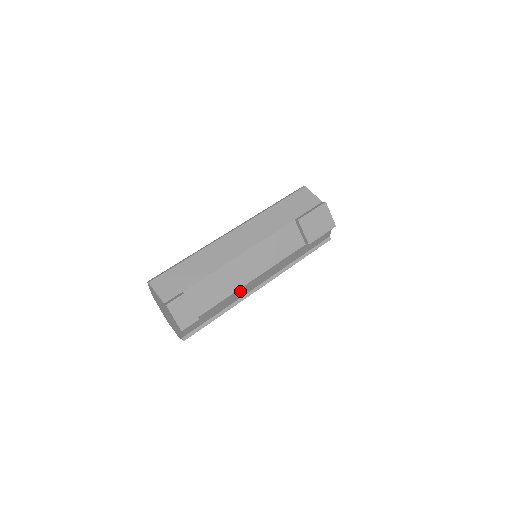
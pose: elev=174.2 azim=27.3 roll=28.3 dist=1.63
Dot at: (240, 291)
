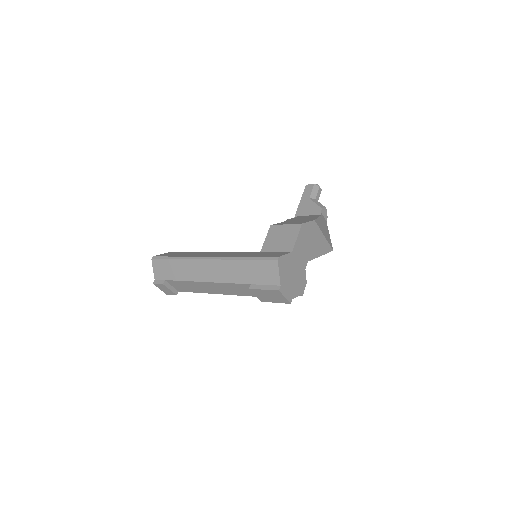
Dot at: occluded
